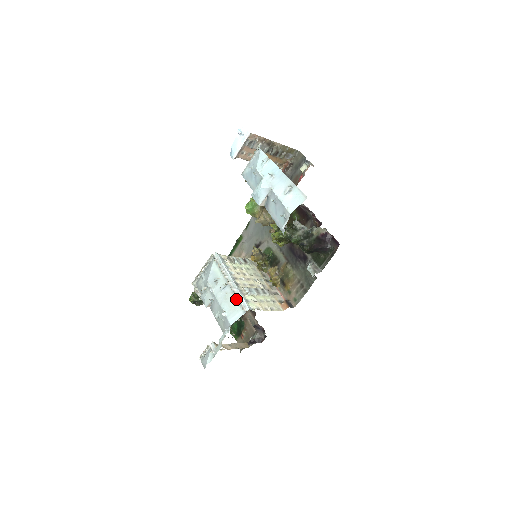
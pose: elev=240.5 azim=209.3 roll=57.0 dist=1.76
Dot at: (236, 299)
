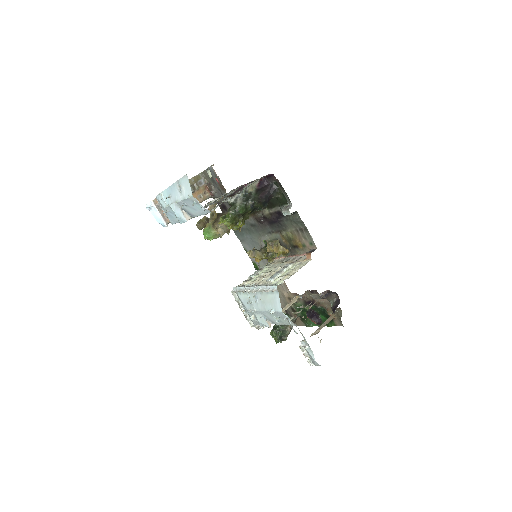
Dot at: (267, 293)
